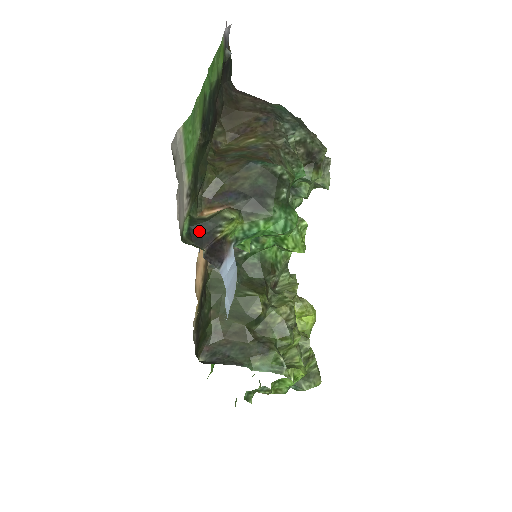
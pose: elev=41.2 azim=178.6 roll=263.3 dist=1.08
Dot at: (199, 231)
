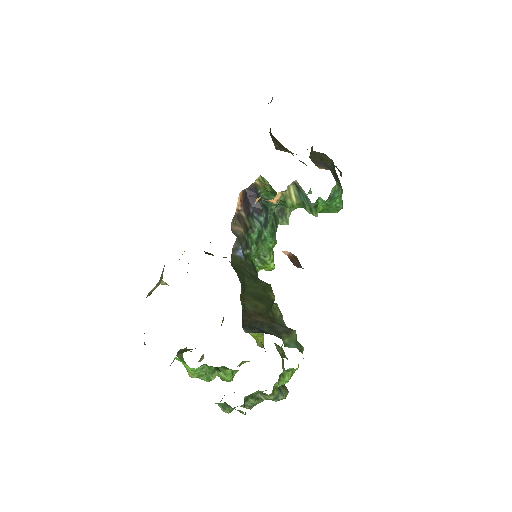
Dot at: (337, 168)
